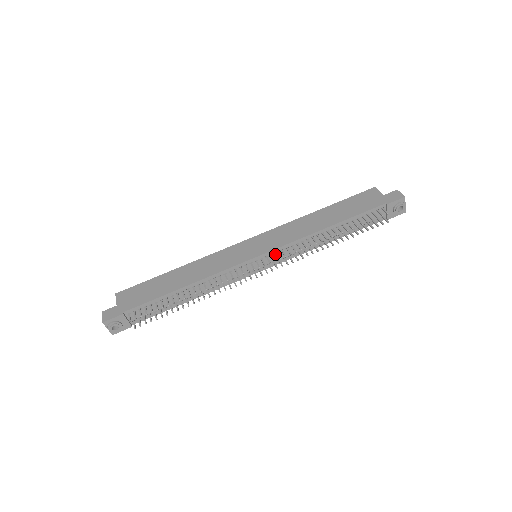
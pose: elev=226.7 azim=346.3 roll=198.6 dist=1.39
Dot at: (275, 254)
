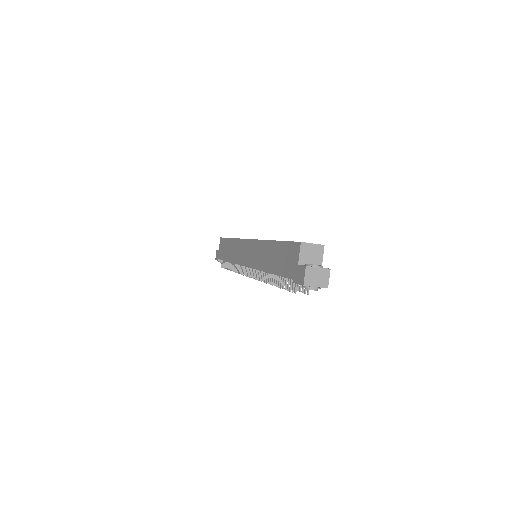
Dot at: occluded
